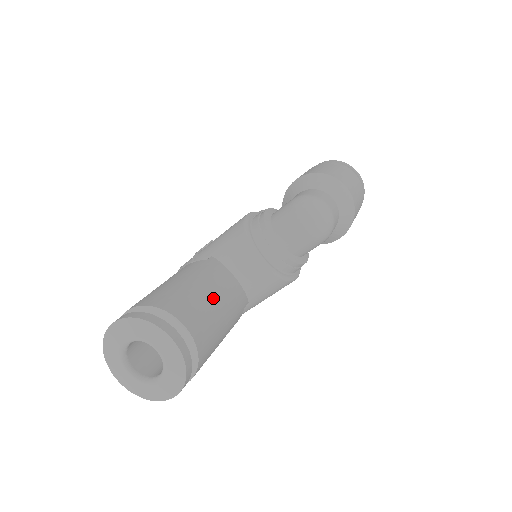
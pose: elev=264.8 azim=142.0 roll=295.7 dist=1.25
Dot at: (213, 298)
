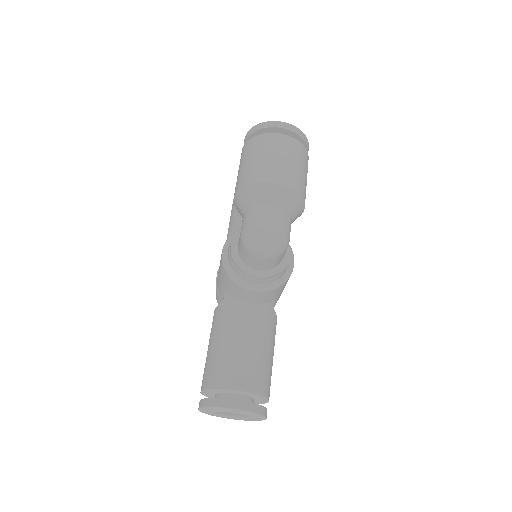
Dot at: (244, 343)
